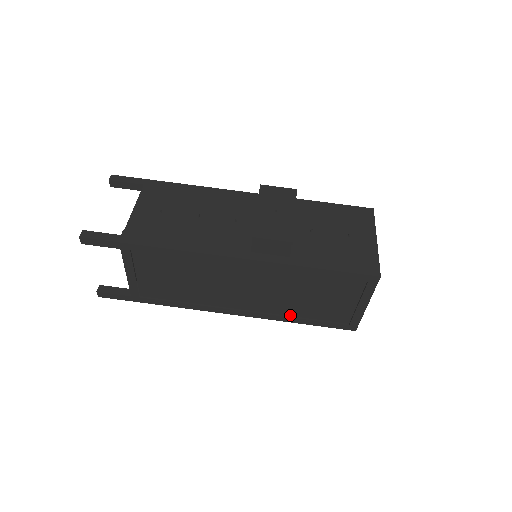
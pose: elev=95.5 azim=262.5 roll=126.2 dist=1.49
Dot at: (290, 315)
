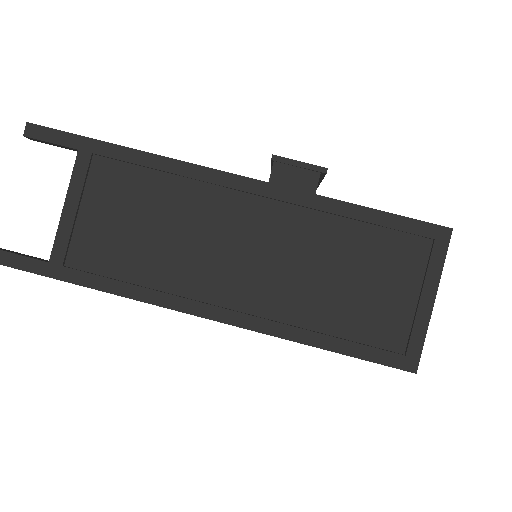
Dot at: (307, 327)
